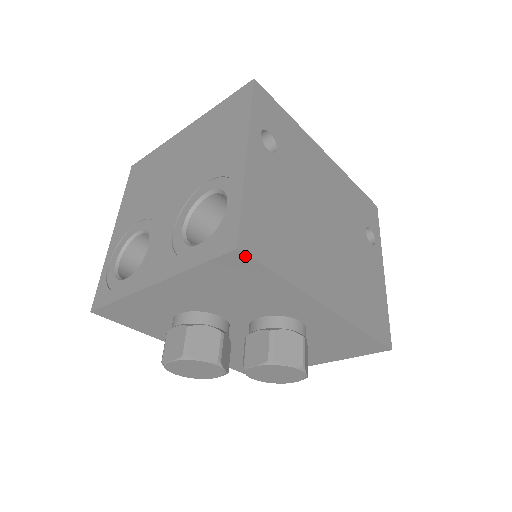
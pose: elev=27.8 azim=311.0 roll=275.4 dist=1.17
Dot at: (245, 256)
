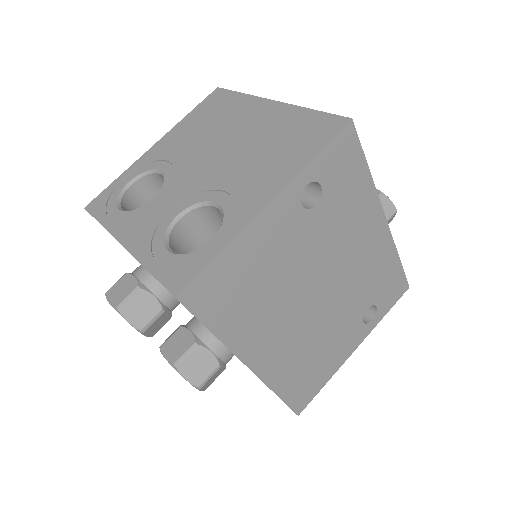
Dot at: (181, 303)
